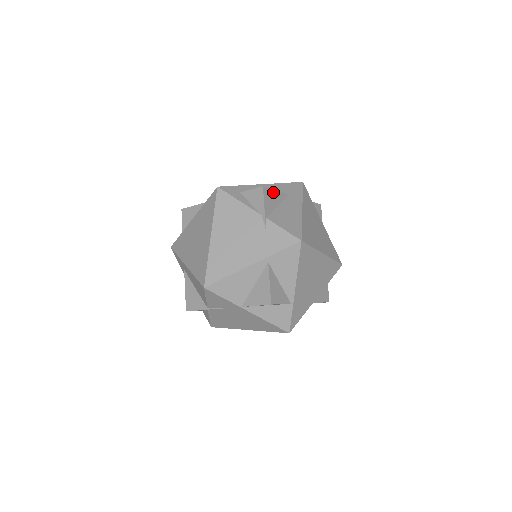
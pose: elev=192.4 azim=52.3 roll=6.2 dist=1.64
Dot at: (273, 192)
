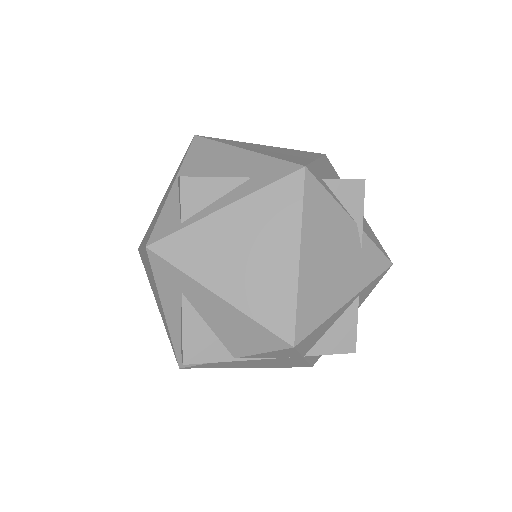
Dot at: occluded
